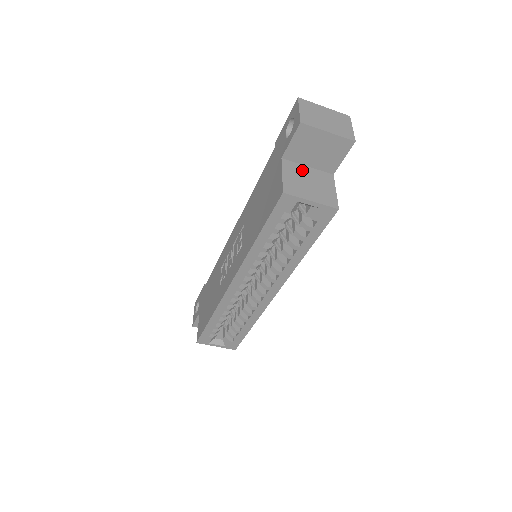
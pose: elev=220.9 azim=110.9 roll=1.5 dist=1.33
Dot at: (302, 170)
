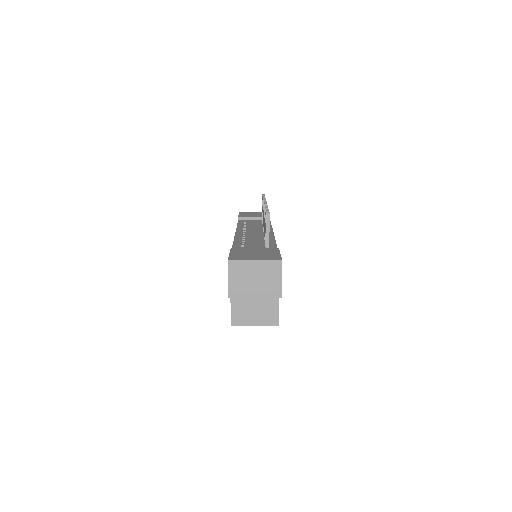
Dot at: occluded
